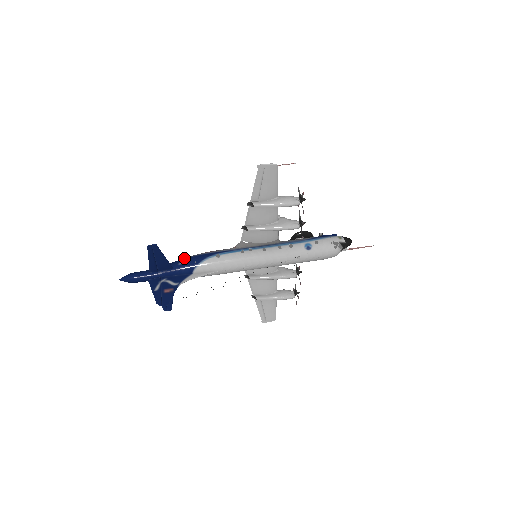
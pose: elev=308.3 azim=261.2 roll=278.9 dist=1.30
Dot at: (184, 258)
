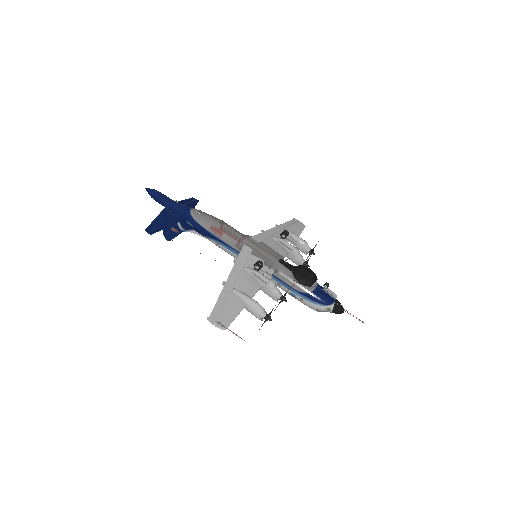
Dot at: (193, 220)
